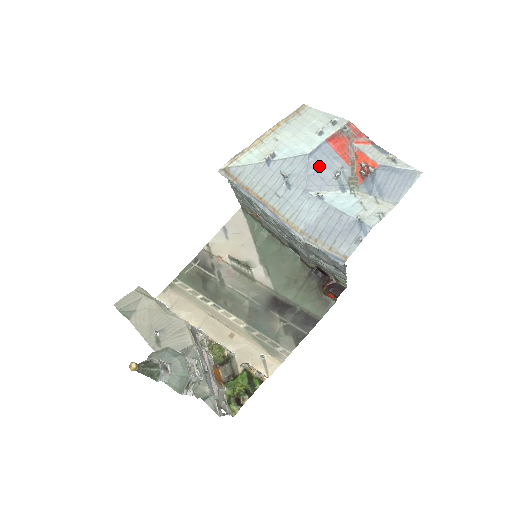
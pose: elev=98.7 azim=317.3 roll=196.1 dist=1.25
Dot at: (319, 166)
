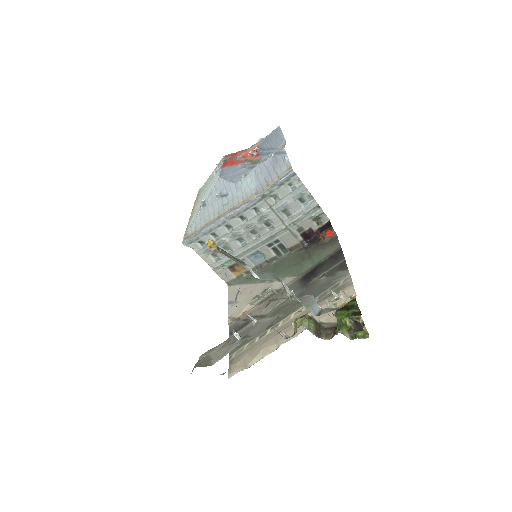
Dot at: (230, 174)
